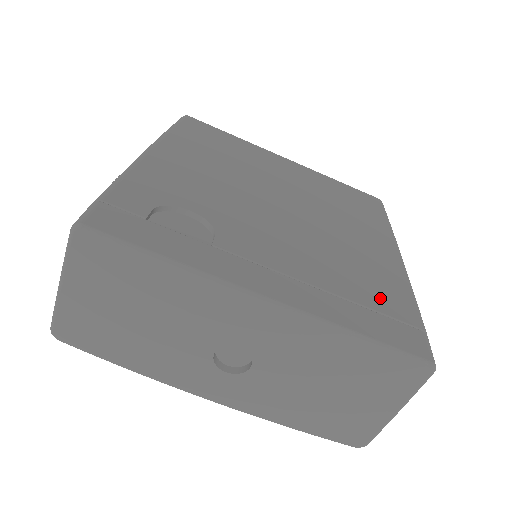
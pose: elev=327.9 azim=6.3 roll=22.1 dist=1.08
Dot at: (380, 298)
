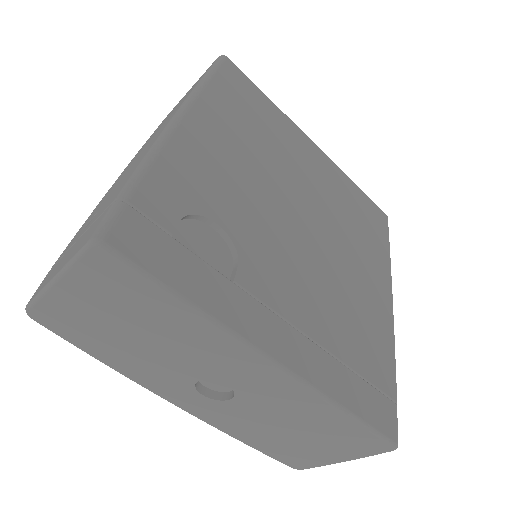
Dot at: (369, 360)
